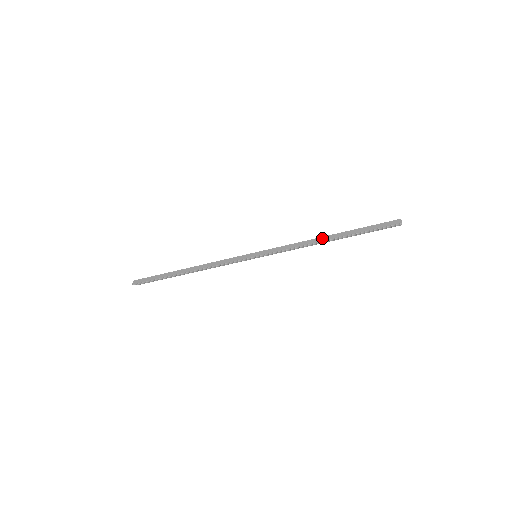
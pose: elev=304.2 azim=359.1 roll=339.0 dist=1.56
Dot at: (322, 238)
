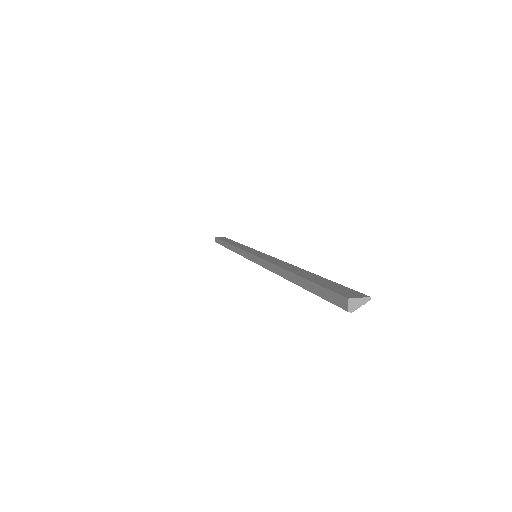
Dot at: (282, 271)
